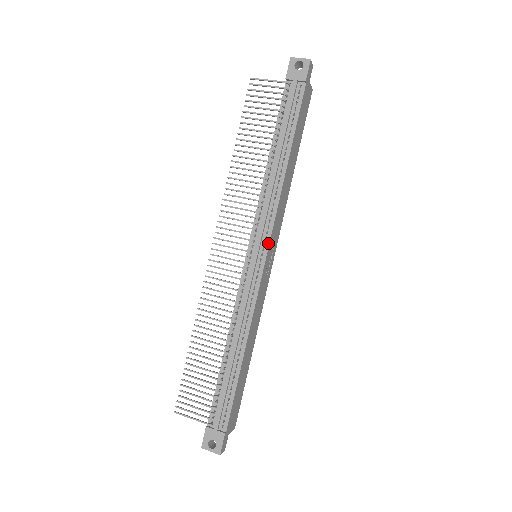
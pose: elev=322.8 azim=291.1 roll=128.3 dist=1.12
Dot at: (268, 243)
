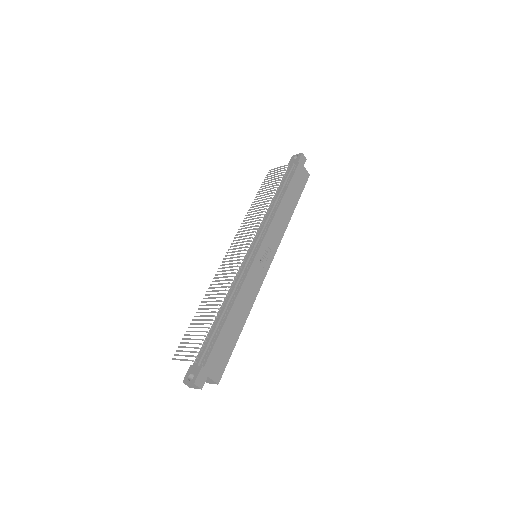
Dot at: (262, 241)
